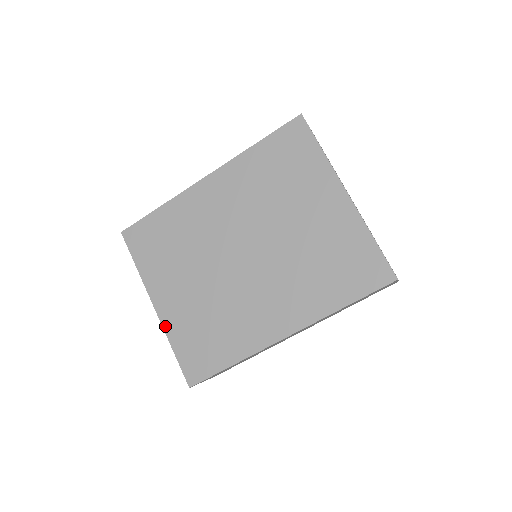
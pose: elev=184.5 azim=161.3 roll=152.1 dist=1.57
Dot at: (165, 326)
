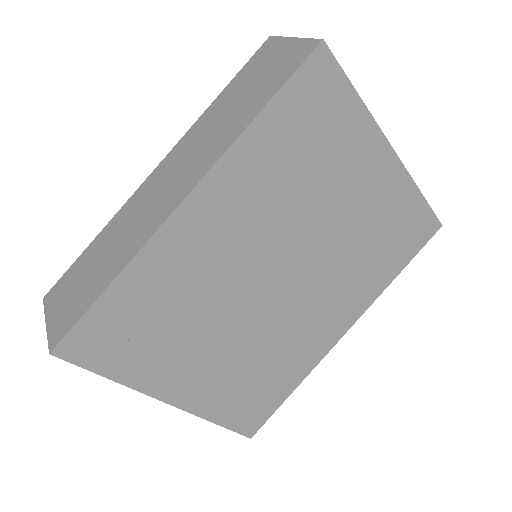
Dot at: (196, 411)
